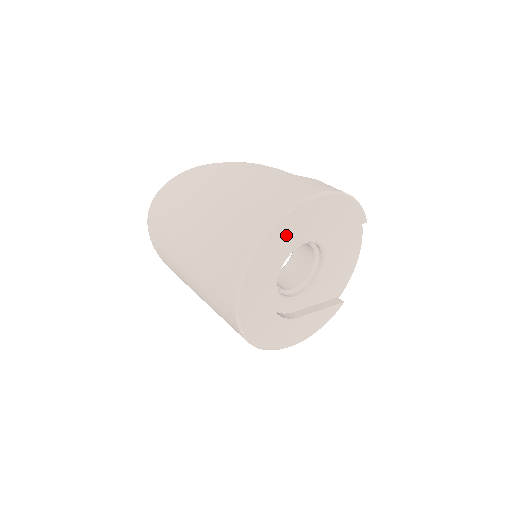
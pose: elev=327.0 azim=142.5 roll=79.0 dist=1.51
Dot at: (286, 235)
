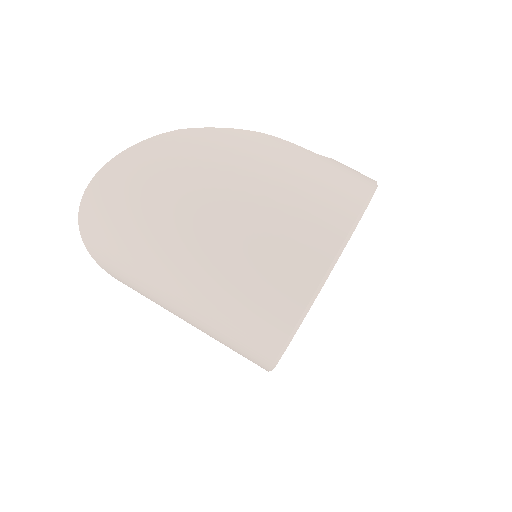
Dot at: occluded
